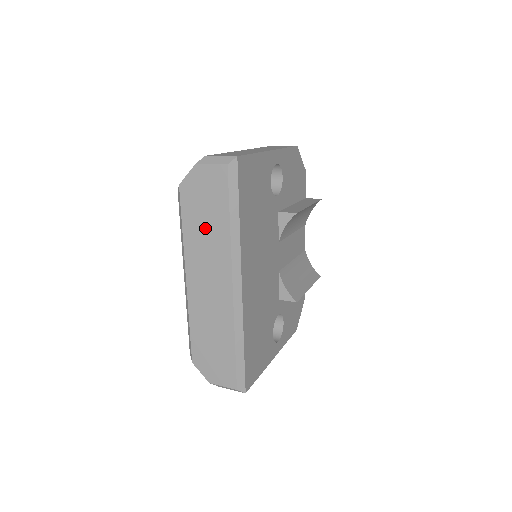
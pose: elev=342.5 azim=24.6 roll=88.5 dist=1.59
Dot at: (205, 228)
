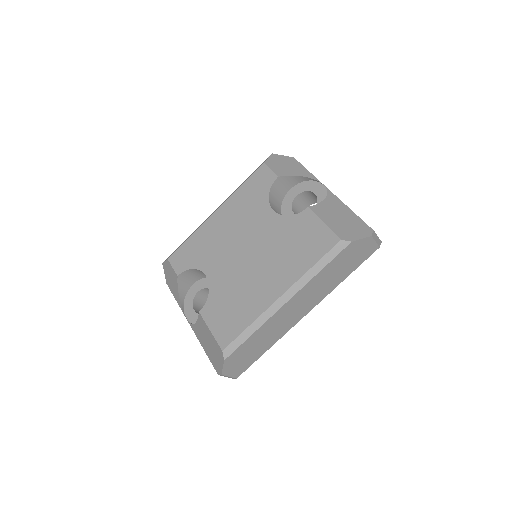
Dot at: (333, 276)
